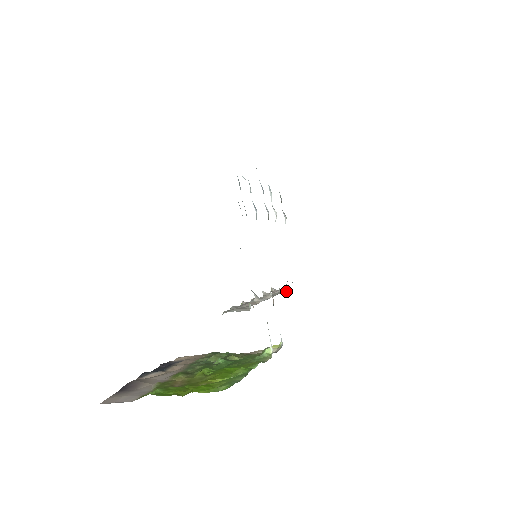
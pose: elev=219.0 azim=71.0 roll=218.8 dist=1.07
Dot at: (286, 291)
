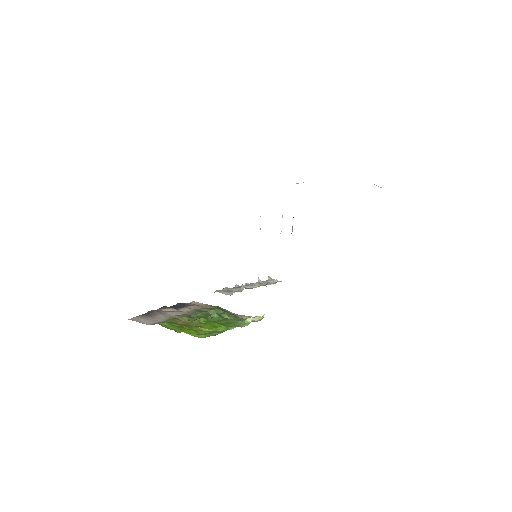
Dot at: occluded
